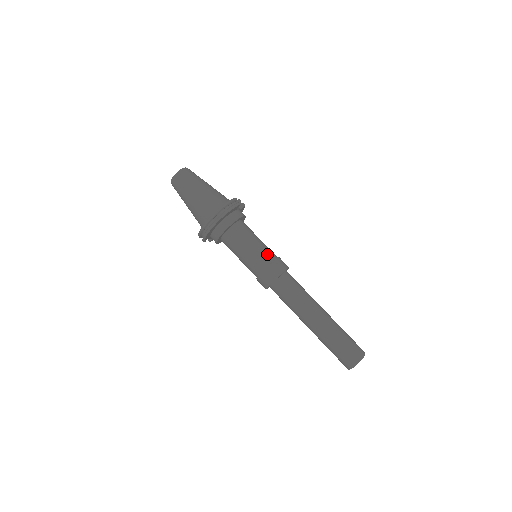
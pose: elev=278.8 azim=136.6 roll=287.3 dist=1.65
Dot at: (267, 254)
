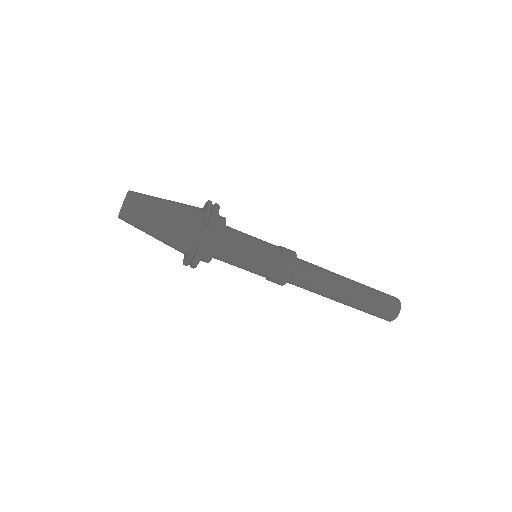
Dot at: (263, 270)
